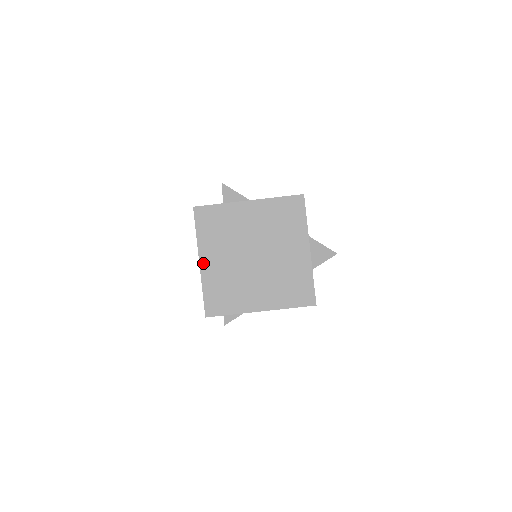
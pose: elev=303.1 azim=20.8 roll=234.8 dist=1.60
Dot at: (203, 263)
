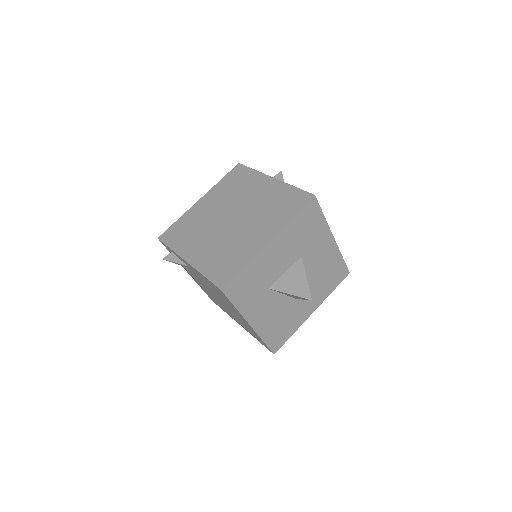
Dot at: (200, 202)
